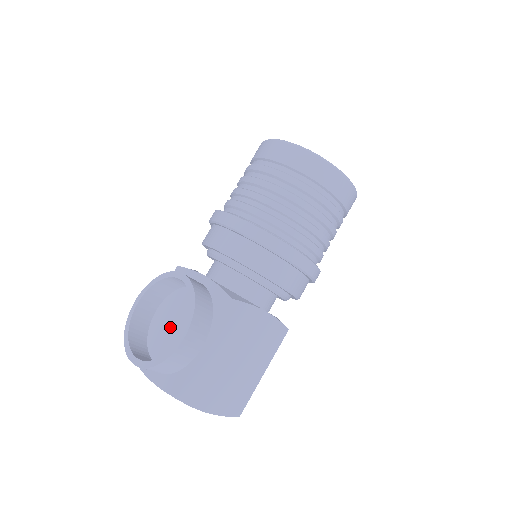
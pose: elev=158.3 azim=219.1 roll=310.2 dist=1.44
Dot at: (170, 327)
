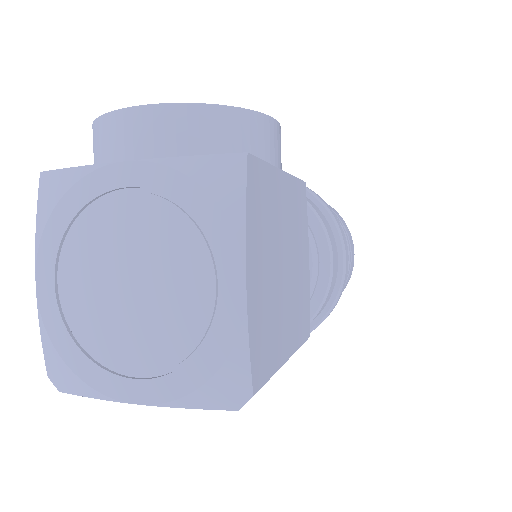
Dot at: occluded
